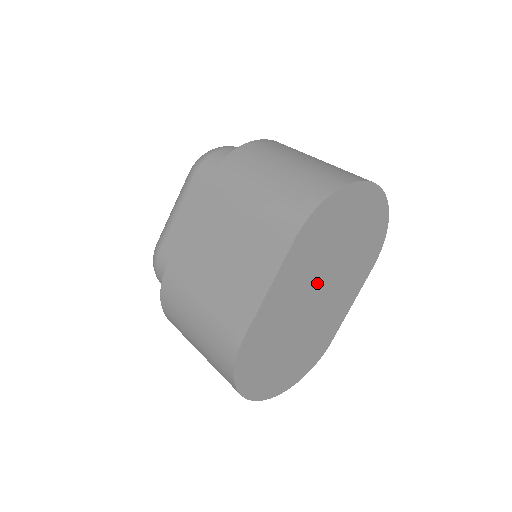
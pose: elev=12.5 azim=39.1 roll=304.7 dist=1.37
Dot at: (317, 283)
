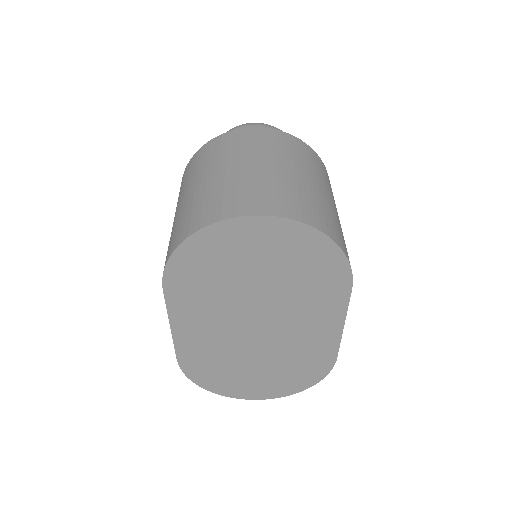
Dot at: (244, 316)
